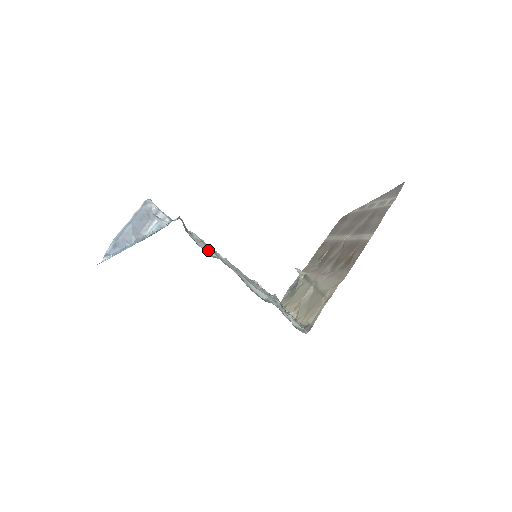
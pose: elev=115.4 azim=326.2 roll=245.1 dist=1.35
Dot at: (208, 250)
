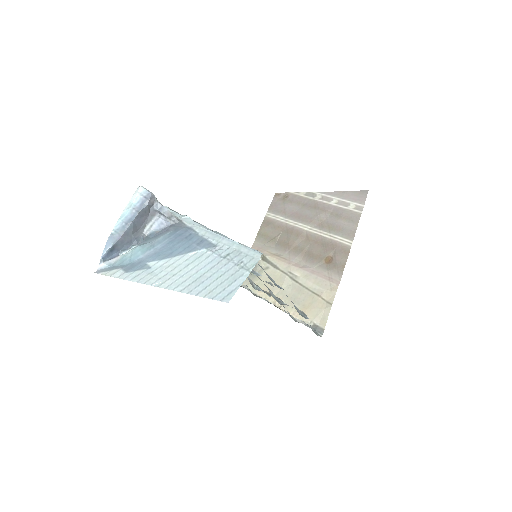
Dot at: (272, 280)
